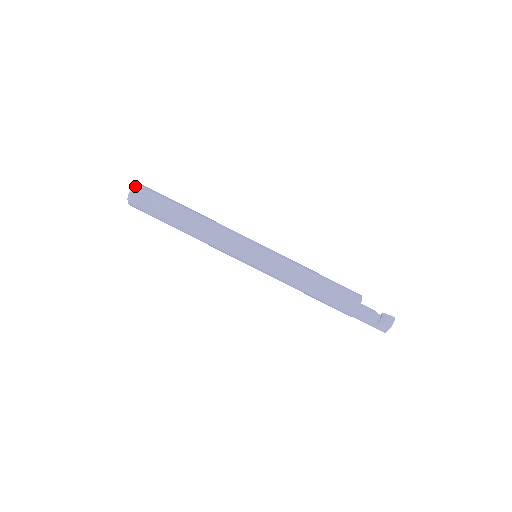
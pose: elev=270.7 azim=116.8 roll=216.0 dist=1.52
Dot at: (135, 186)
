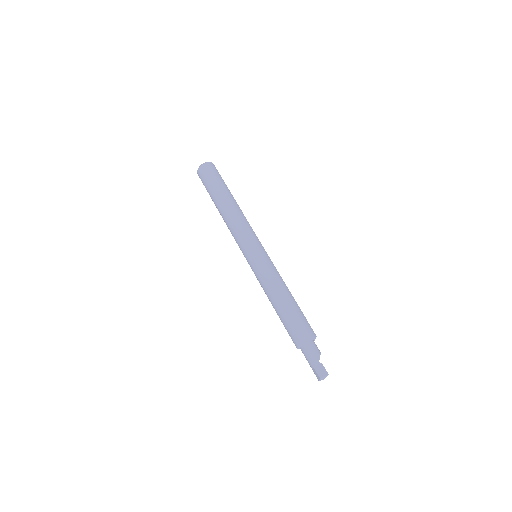
Dot at: (202, 164)
